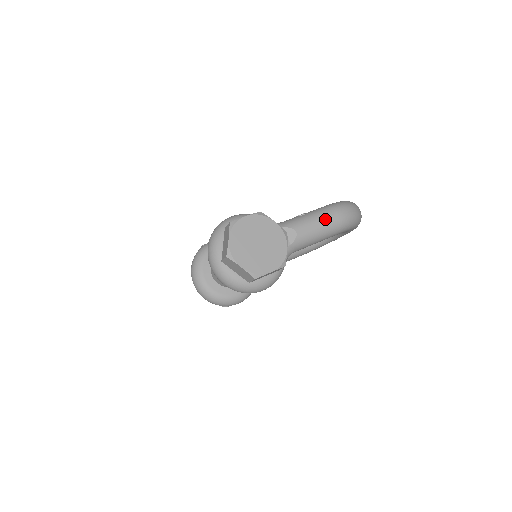
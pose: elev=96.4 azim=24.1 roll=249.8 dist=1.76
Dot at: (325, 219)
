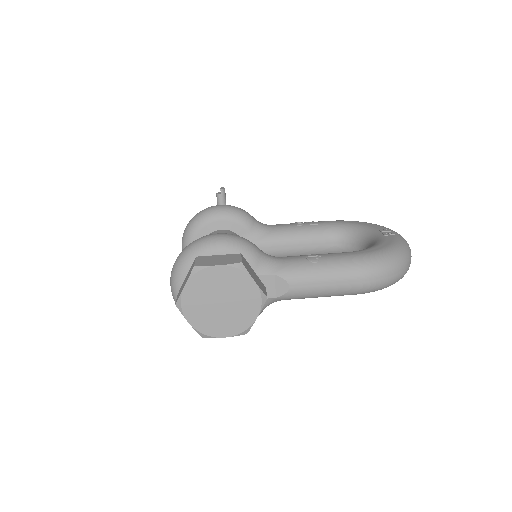
Dot at: (338, 281)
